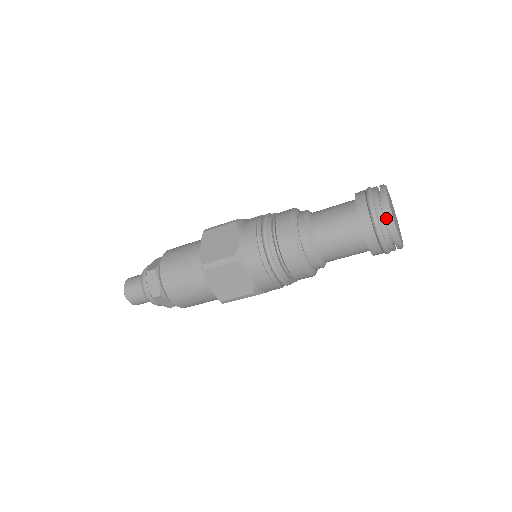
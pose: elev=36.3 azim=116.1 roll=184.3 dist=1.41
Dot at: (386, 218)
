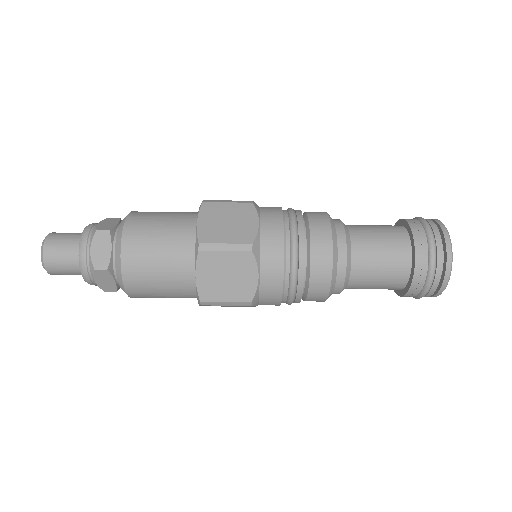
Dot at: (442, 256)
